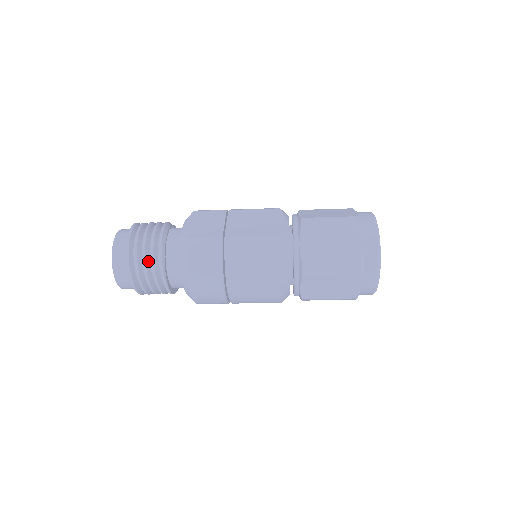
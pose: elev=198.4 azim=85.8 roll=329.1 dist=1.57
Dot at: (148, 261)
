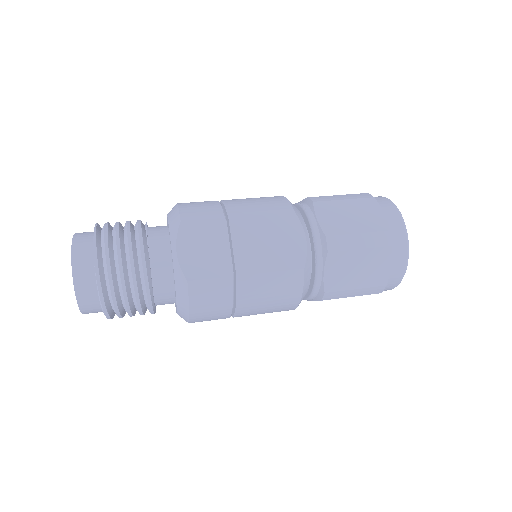
Dot at: (131, 300)
